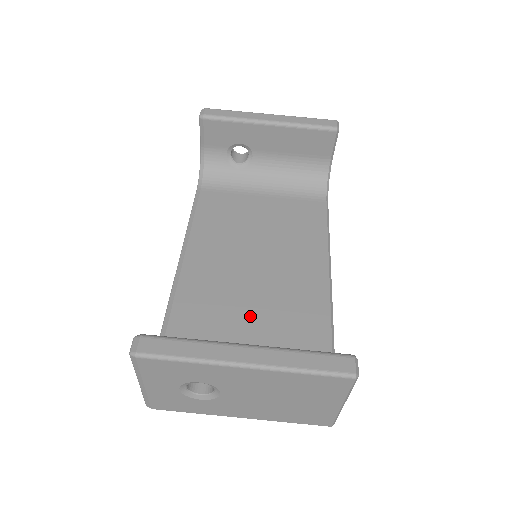
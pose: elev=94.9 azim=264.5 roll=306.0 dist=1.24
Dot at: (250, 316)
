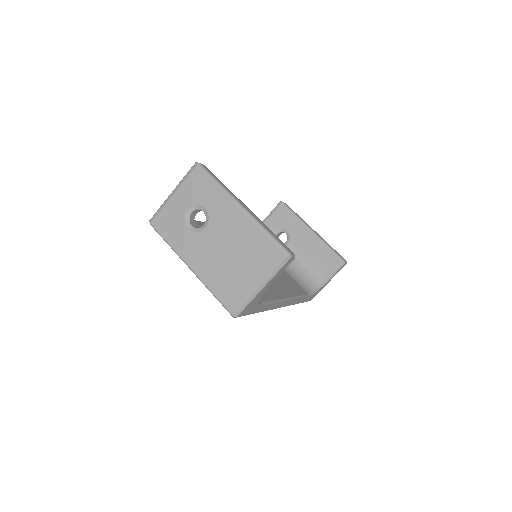
Dot at: occluded
